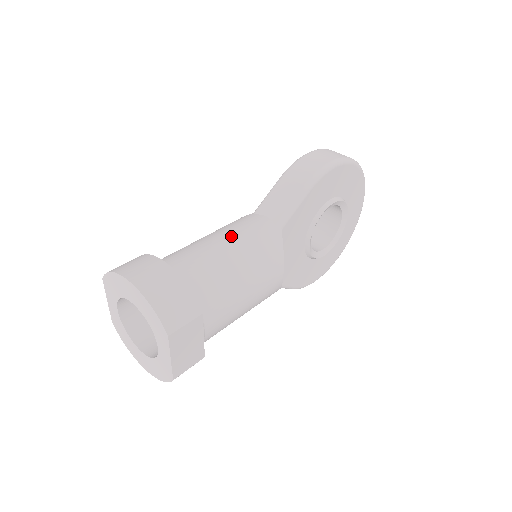
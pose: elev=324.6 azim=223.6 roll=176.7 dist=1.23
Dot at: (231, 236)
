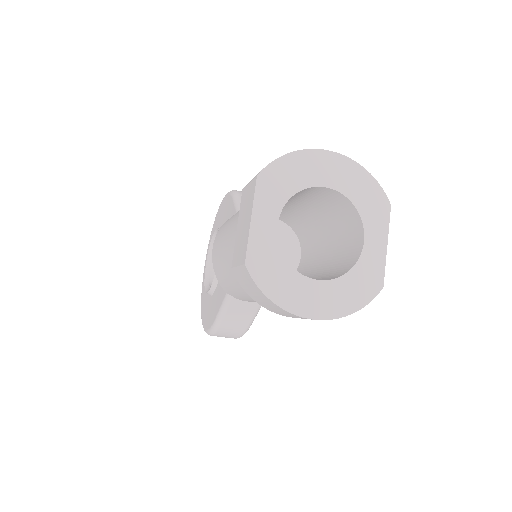
Dot at: occluded
